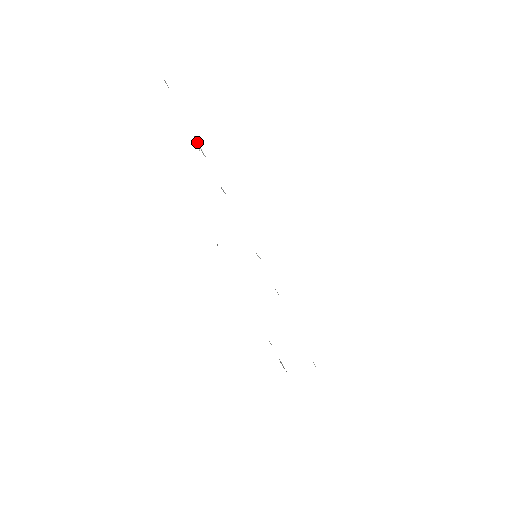
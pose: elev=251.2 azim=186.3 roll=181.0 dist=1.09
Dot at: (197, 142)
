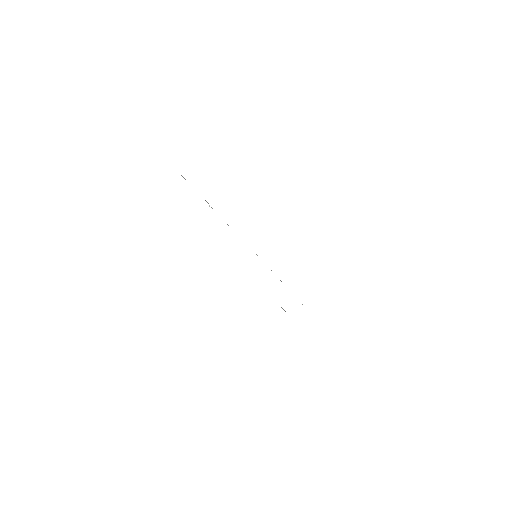
Dot at: occluded
